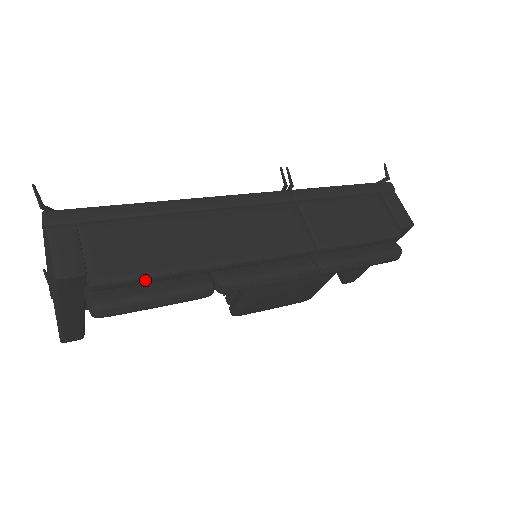
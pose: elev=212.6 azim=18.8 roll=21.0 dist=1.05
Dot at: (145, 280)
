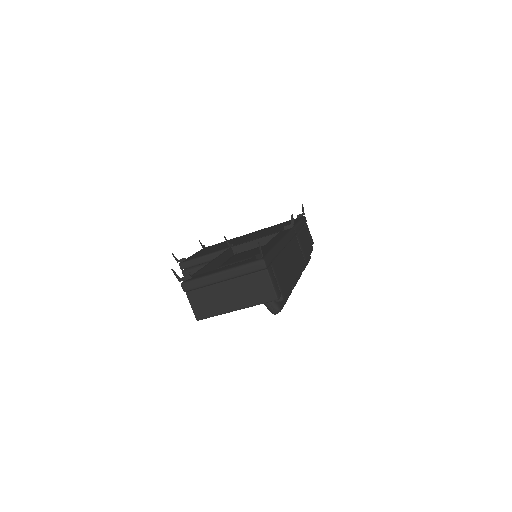
Dot at: occluded
